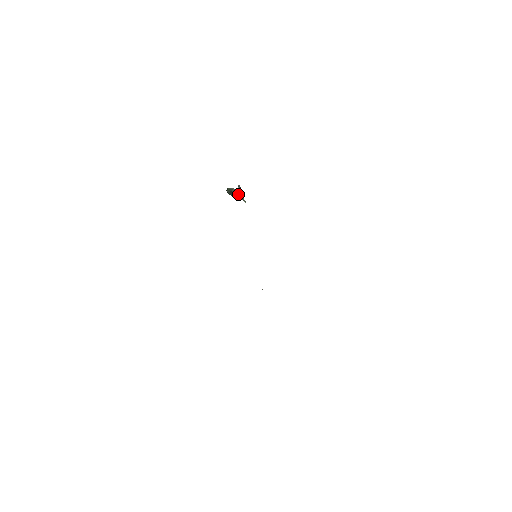
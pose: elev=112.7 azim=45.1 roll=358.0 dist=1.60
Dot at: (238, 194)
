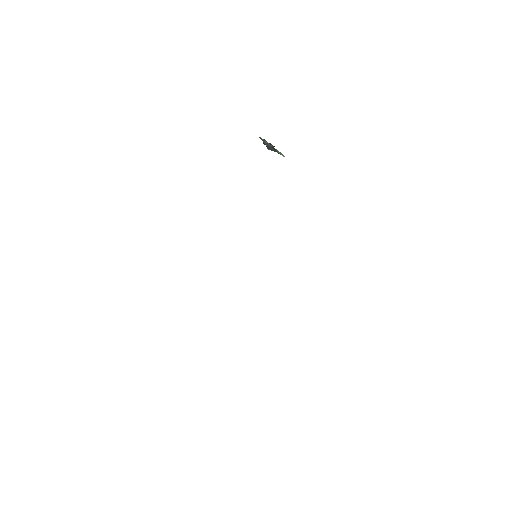
Dot at: (268, 148)
